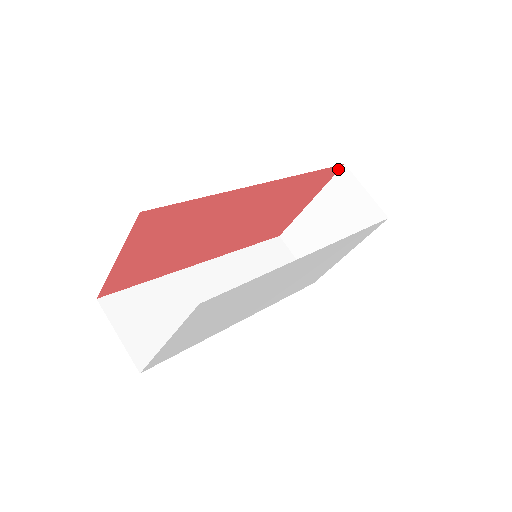
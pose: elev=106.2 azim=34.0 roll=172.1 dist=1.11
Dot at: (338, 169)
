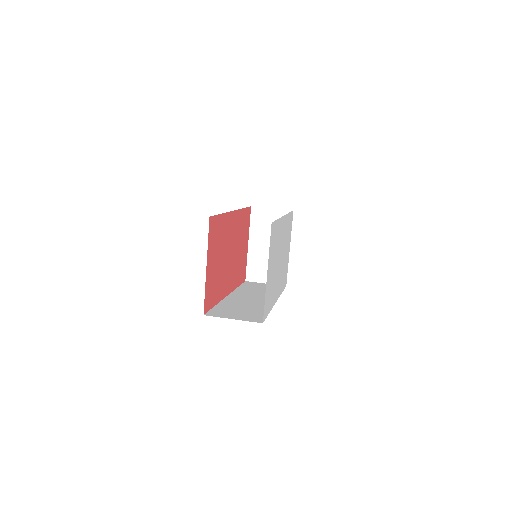
Dot at: (250, 211)
